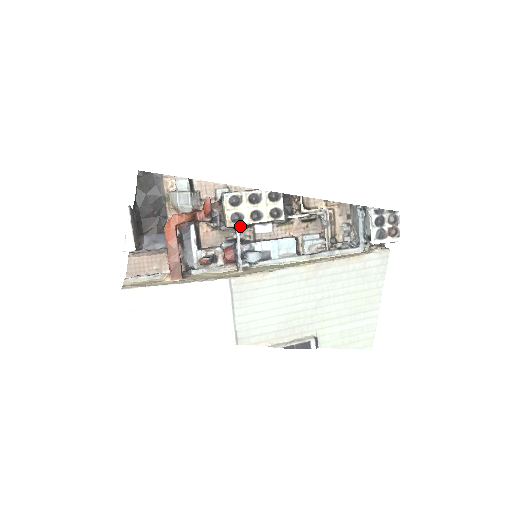
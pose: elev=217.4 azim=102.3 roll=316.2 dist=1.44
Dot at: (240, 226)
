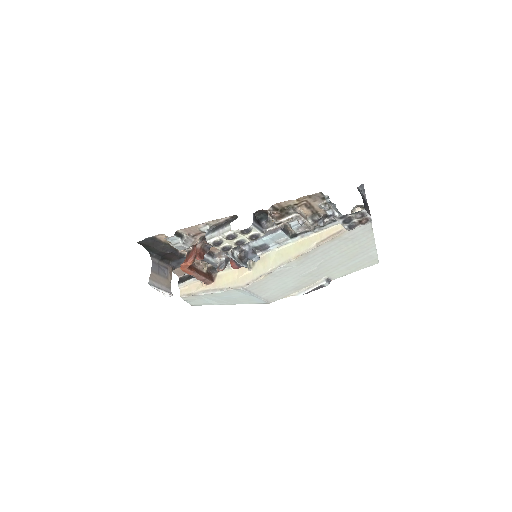
Dot at: (232, 248)
